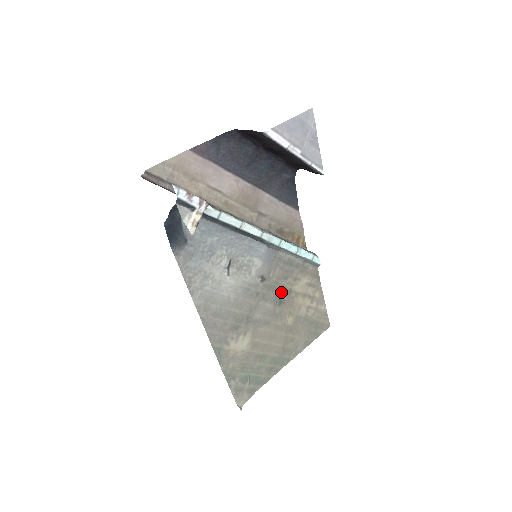
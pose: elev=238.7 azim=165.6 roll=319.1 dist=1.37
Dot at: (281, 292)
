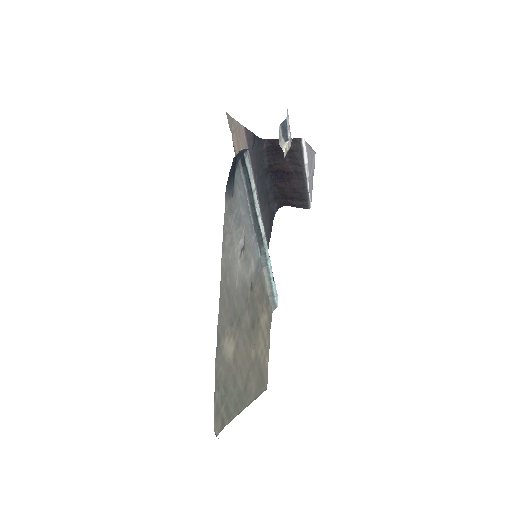
Dot at: (255, 314)
